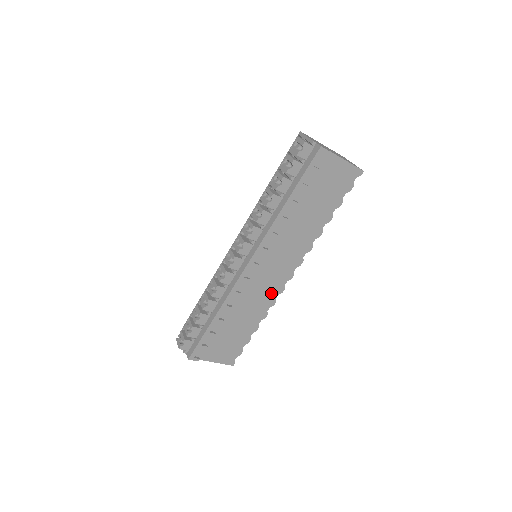
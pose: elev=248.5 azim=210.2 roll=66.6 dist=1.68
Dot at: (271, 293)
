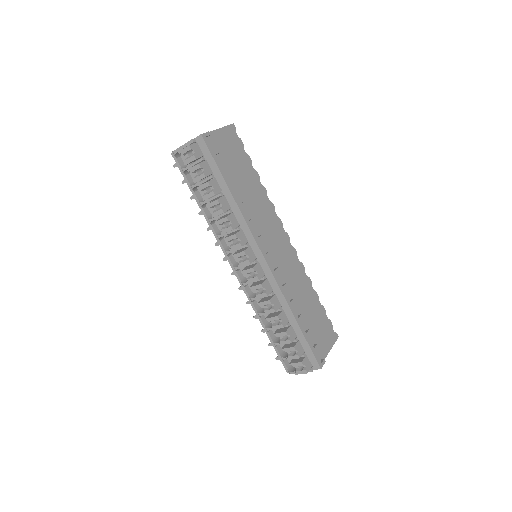
Dot at: (294, 262)
